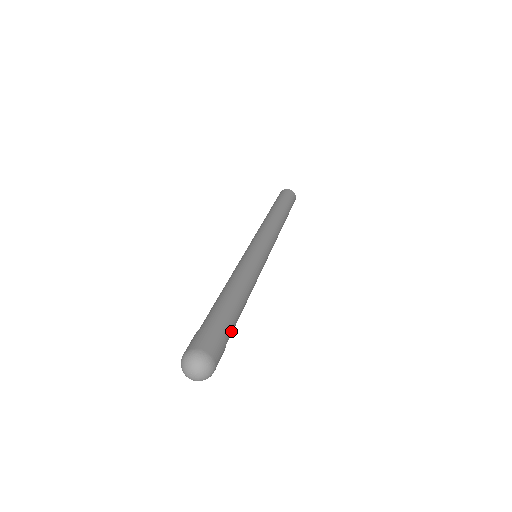
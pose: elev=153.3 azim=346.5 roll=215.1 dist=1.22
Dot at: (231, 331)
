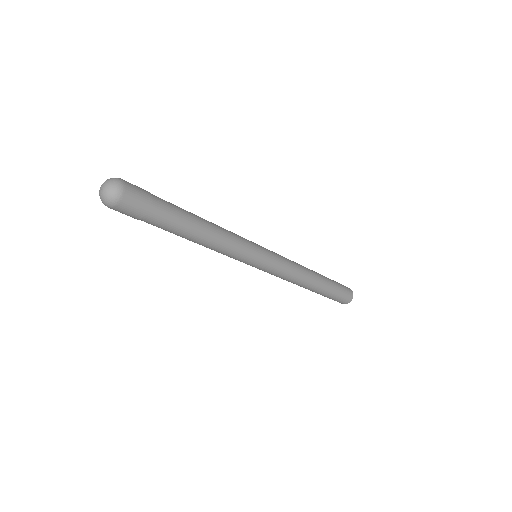
Dot at: (163, 218)
